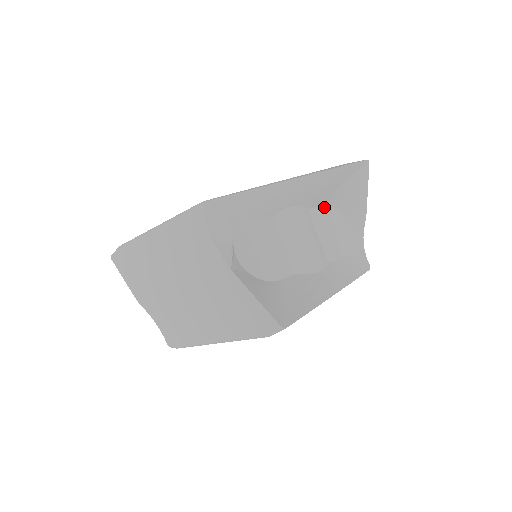
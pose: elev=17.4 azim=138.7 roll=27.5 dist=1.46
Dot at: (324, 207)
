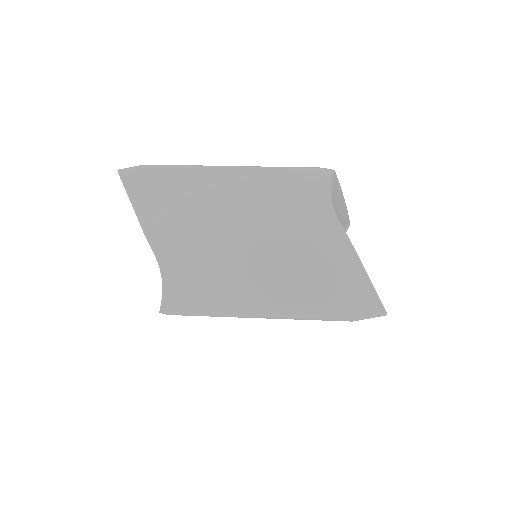
Dot at: occluded
